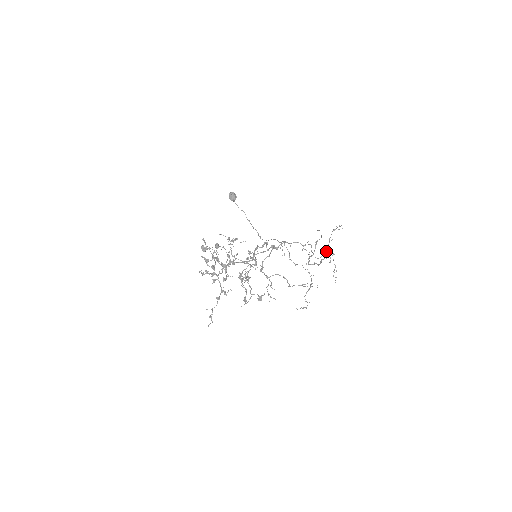
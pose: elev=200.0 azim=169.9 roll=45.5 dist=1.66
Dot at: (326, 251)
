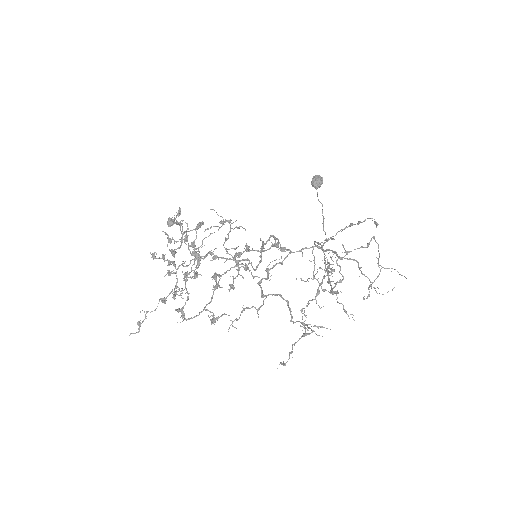
Dot at: (329, 264)
